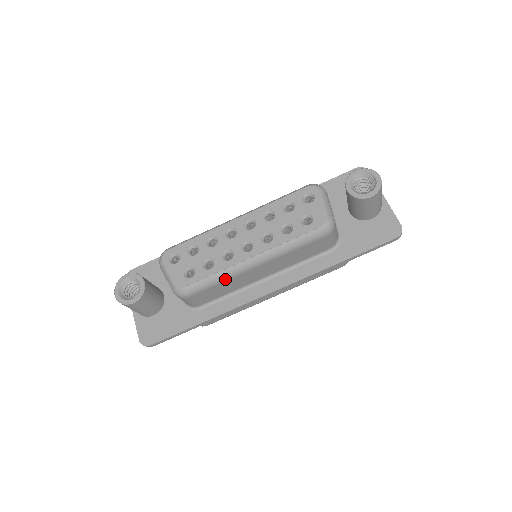
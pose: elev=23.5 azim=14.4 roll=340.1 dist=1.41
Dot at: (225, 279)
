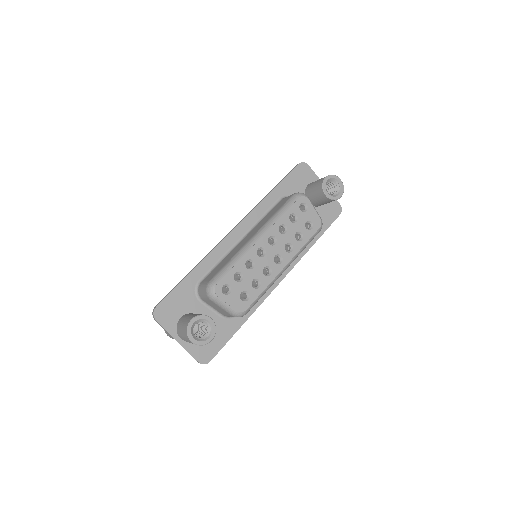
Dot at: occluded
